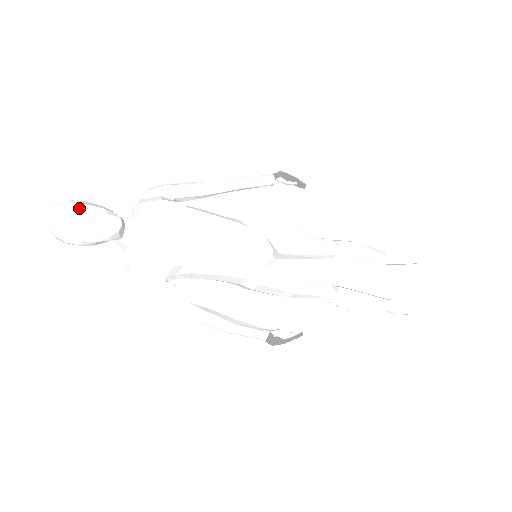
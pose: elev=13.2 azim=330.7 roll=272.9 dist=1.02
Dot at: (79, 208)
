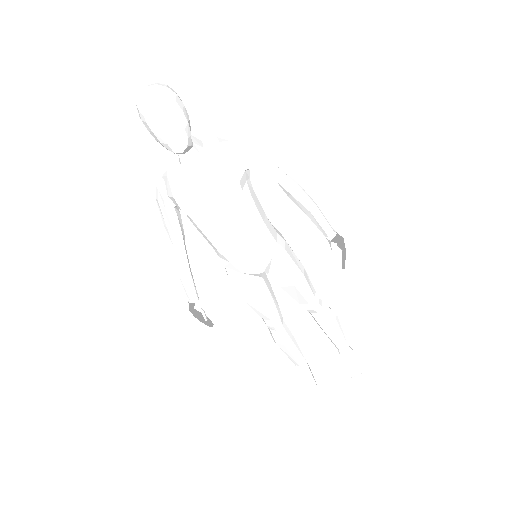
Dot at: (165, 113)
